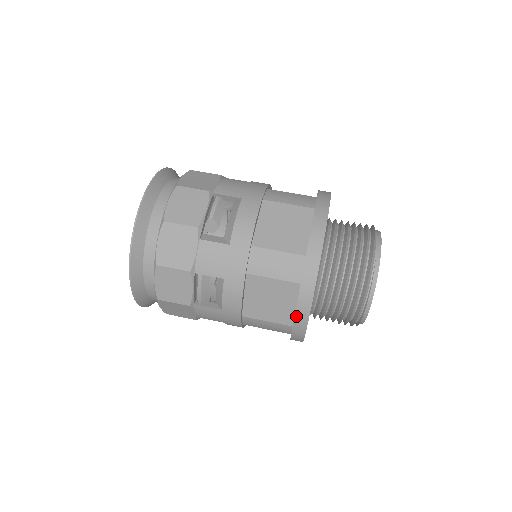
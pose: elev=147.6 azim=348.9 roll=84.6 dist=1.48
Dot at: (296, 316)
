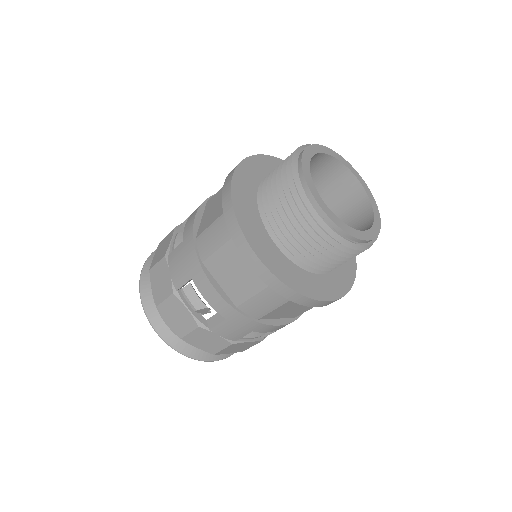
Dot at: (321, 306)
